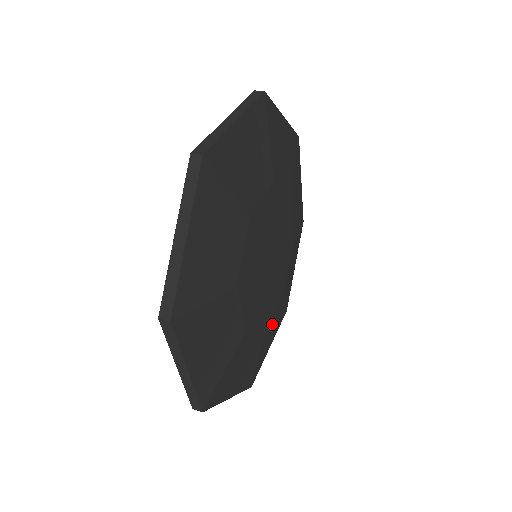
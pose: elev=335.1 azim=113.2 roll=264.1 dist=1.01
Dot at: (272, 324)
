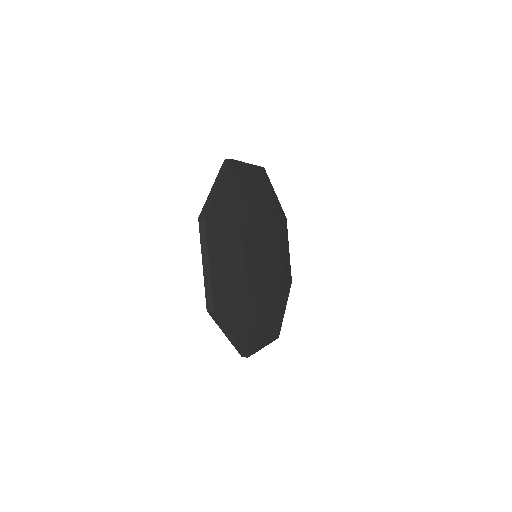
Dot at: (266, 317)
